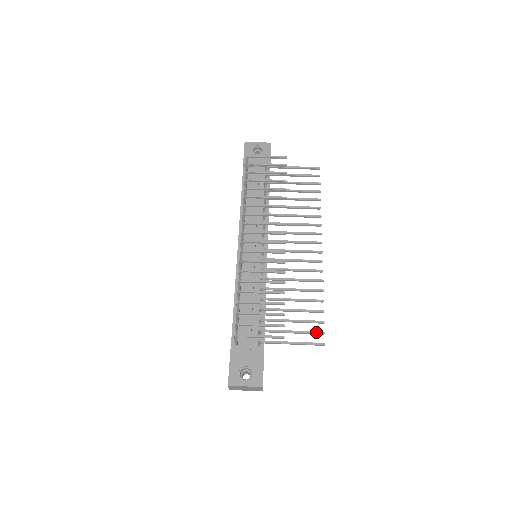
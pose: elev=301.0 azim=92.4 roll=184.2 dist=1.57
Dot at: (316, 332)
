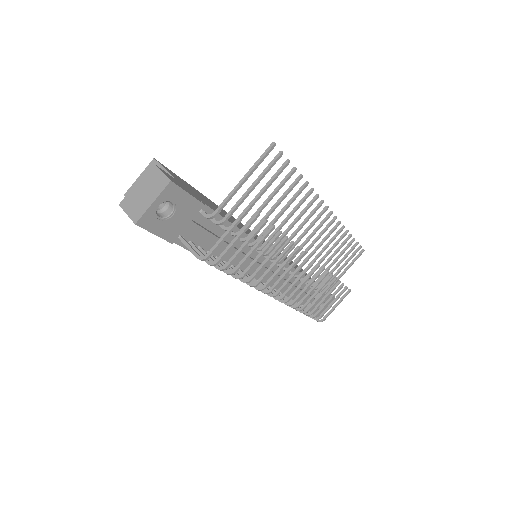
Dot at: occluded
